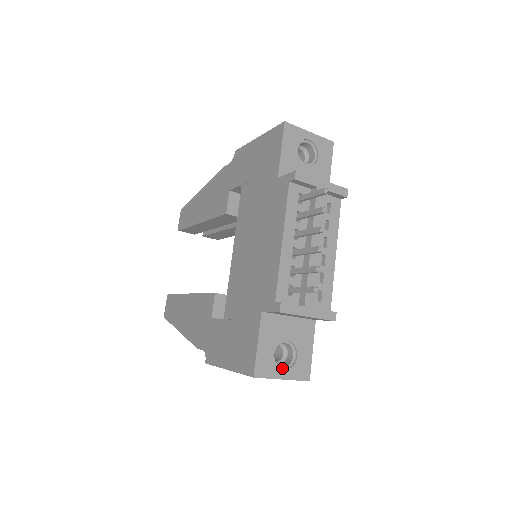
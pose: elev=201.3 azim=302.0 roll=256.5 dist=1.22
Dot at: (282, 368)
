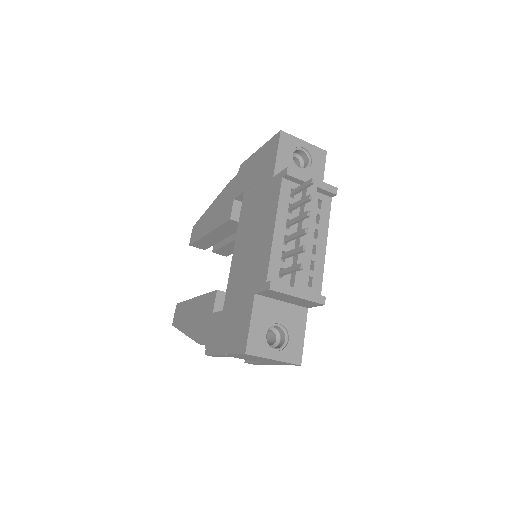
Dot at: (274, 349)
